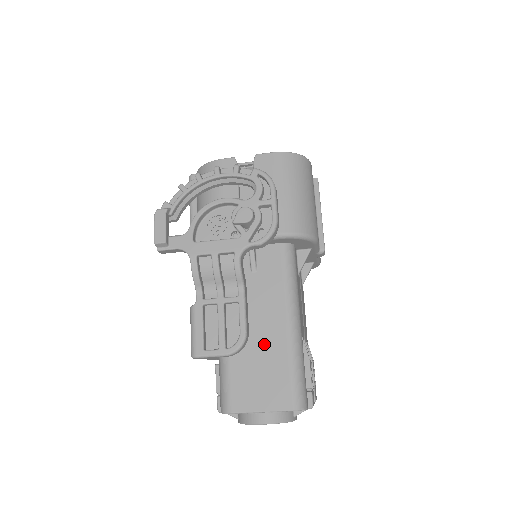
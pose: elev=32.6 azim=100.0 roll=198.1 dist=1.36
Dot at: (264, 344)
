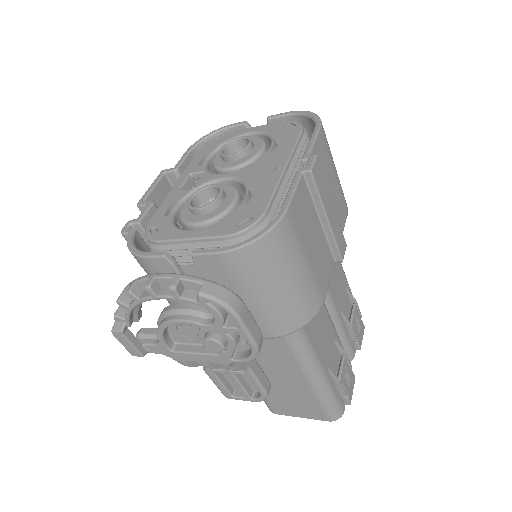
Dot at: (288, 387)
